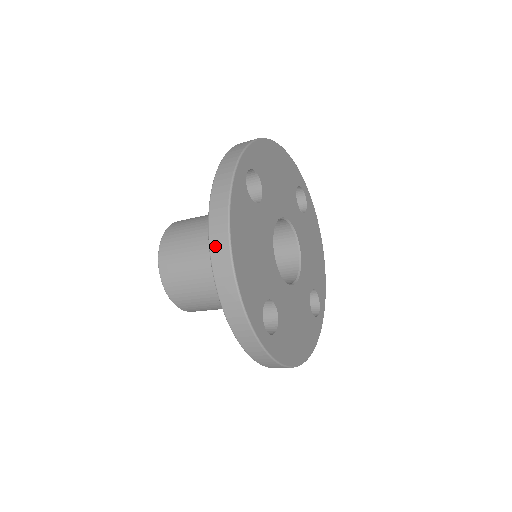
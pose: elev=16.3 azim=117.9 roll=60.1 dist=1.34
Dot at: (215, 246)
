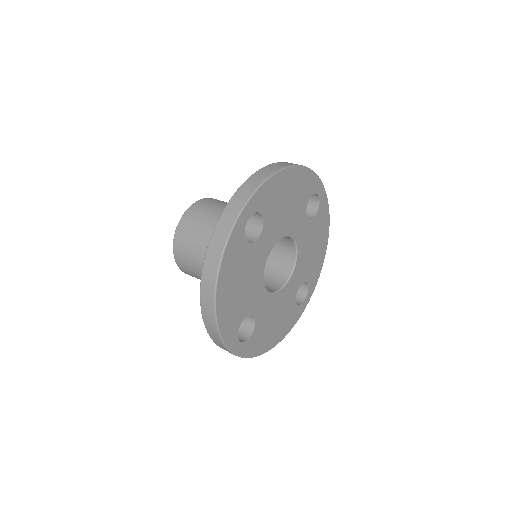
Dot at: (204, 288)
